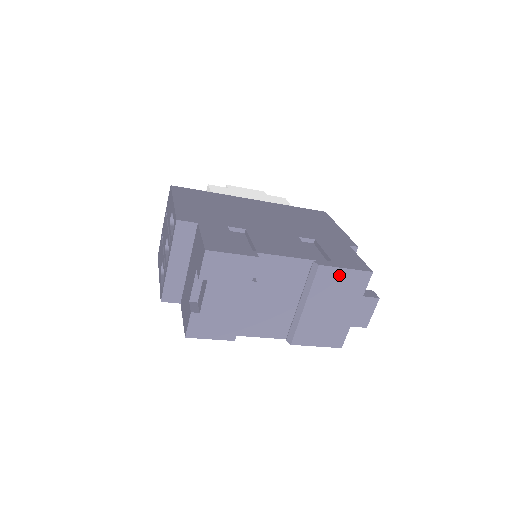
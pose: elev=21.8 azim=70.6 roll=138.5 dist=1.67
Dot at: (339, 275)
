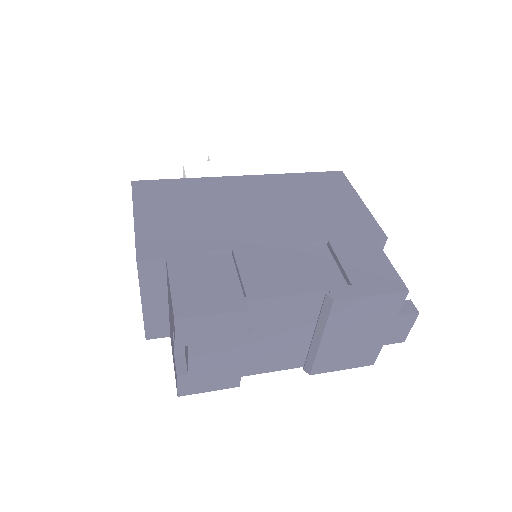
Dot at: (363, 304)
